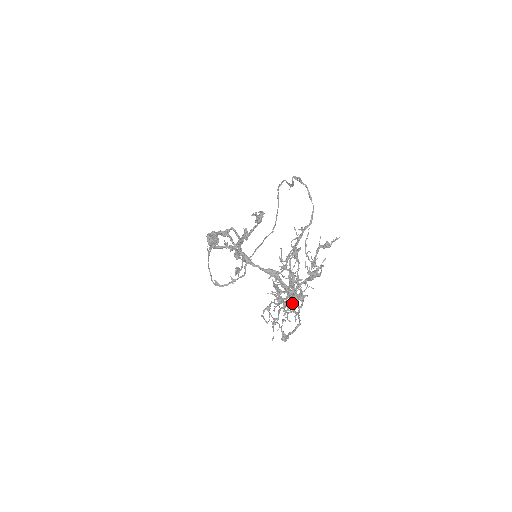
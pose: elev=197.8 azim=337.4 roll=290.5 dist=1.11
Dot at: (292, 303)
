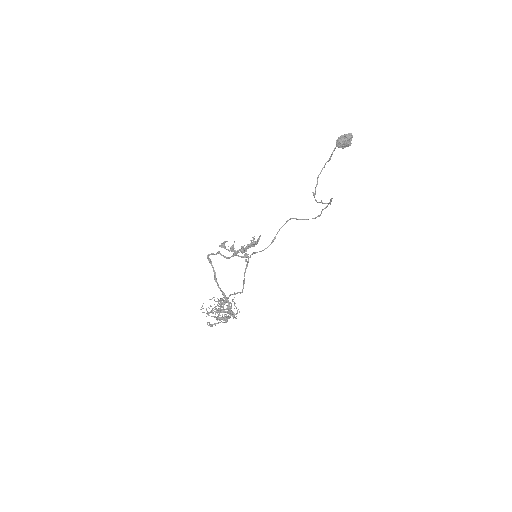
Dot at: occluded
